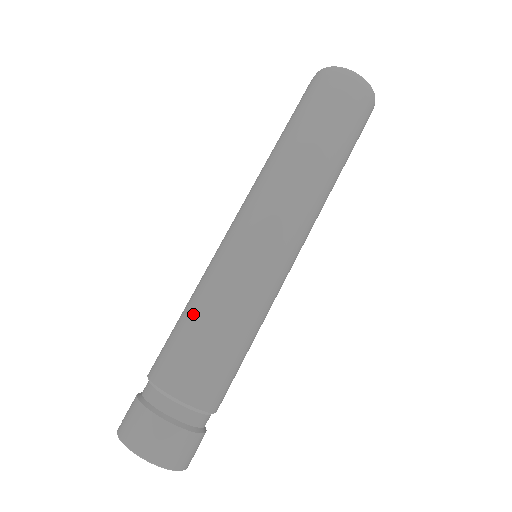
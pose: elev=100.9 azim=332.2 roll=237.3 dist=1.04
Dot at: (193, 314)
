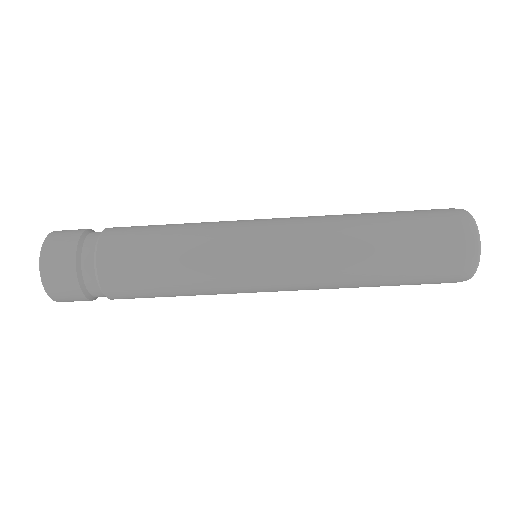
Dot at: (170, 242)
